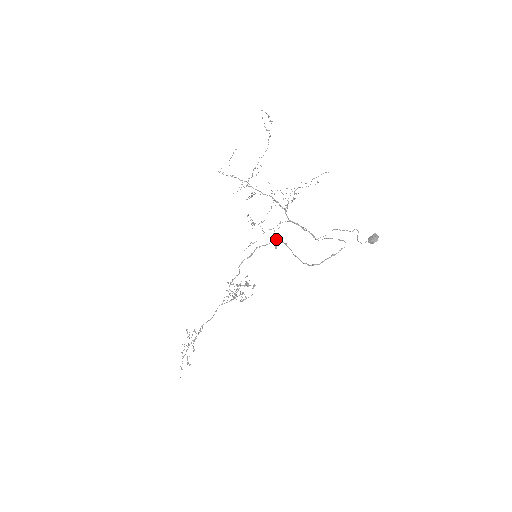
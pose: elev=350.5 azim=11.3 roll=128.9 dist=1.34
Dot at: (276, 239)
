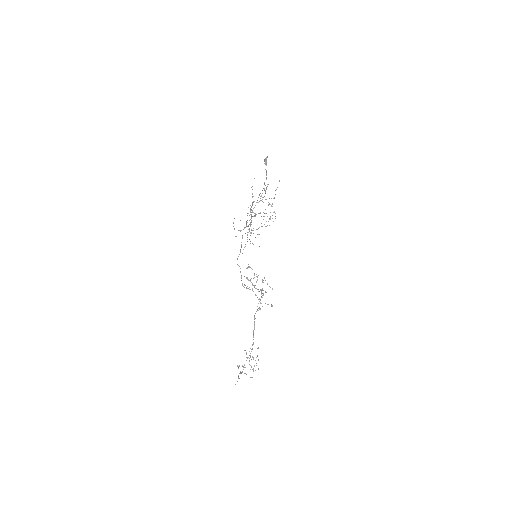
Dot at: occluded
